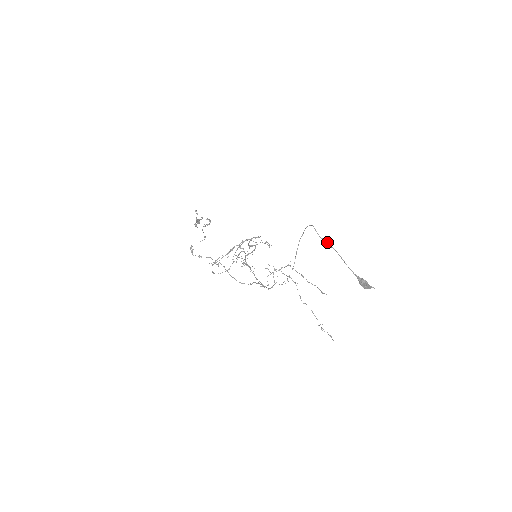
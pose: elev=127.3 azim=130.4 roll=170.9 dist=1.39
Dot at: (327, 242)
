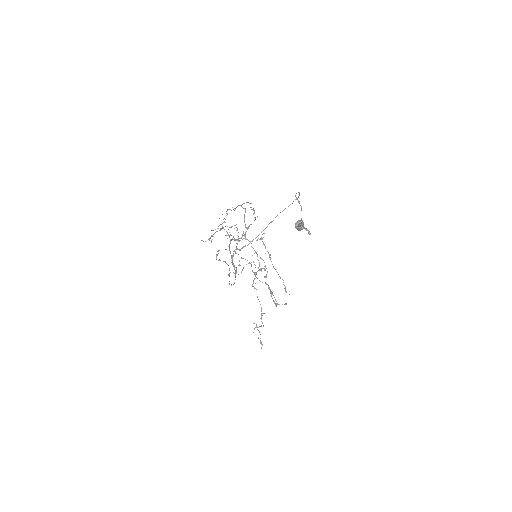
Dot at: occluded
